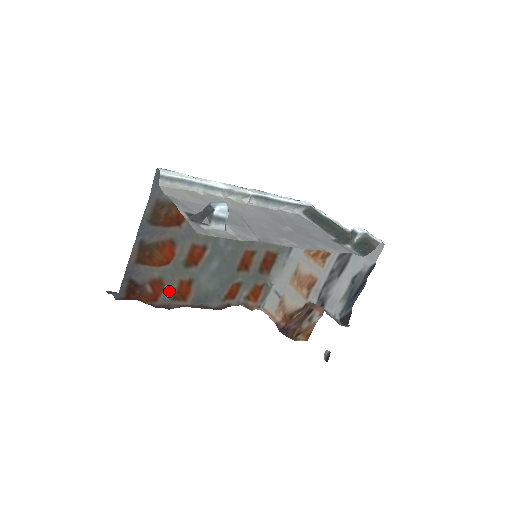
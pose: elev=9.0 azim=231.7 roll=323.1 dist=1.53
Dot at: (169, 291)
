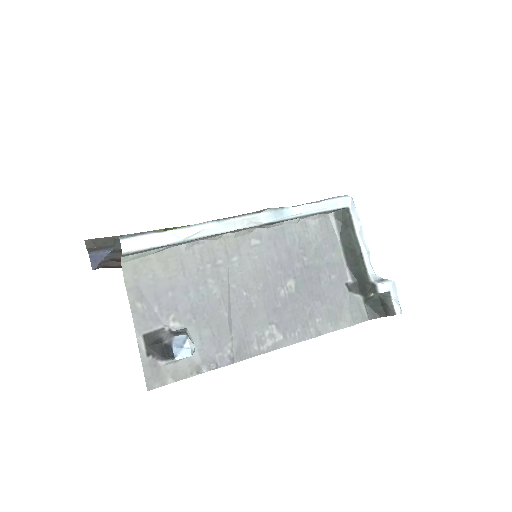
Dot at: occluded
